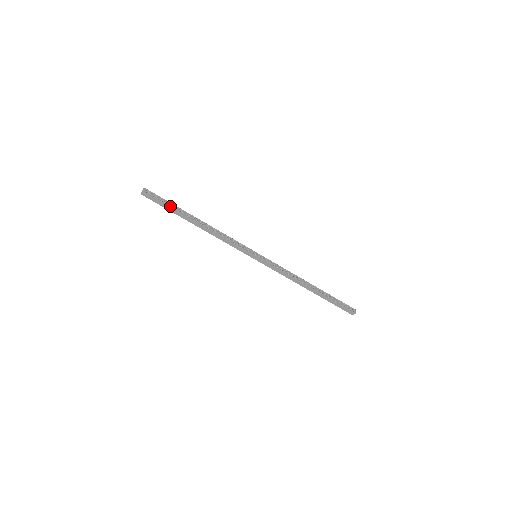
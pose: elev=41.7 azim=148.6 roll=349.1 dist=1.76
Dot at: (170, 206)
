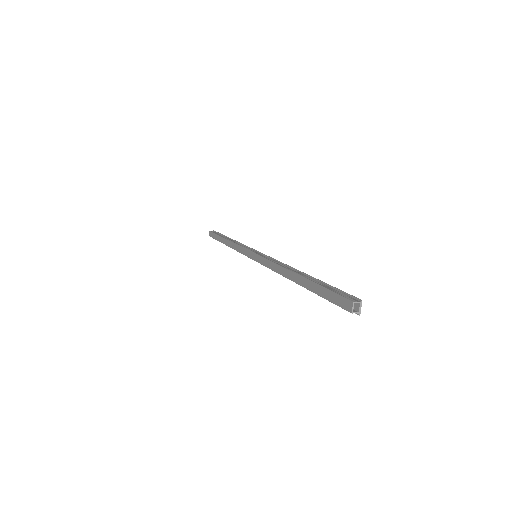
Dot at: (217, 234)
